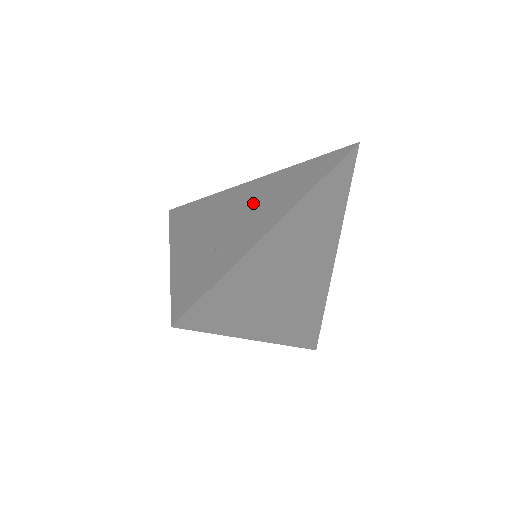
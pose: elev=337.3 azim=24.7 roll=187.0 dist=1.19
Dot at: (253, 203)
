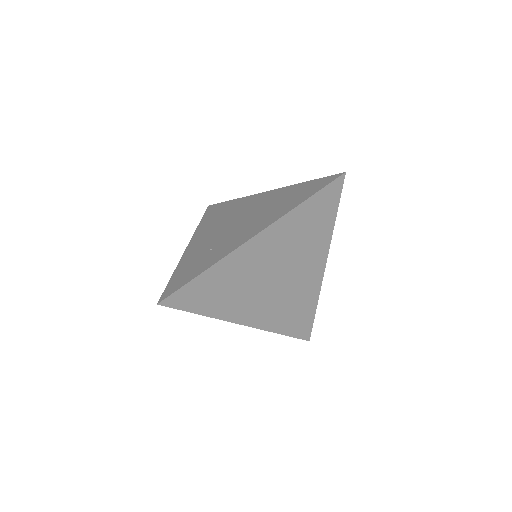
Dot at: (254, 213)
